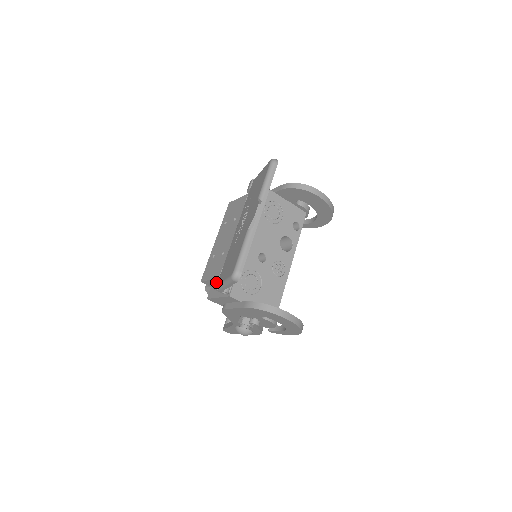
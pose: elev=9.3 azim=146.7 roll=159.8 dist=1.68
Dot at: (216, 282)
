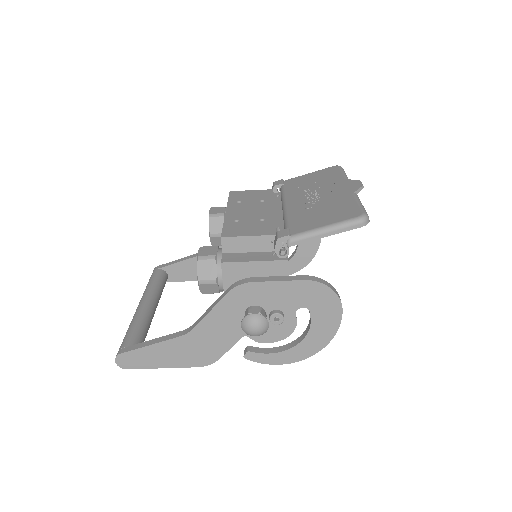
Dot at: (288, 232)
